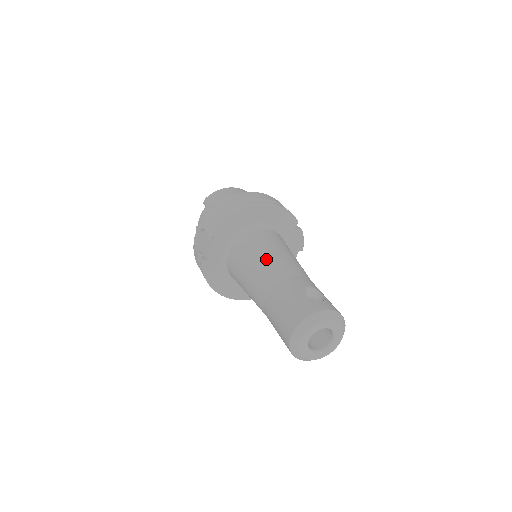
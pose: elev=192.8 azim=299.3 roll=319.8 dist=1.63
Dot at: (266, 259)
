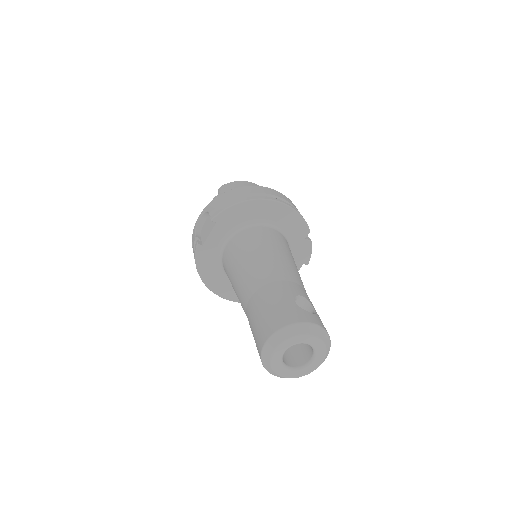
Dot at: (264, 257)
